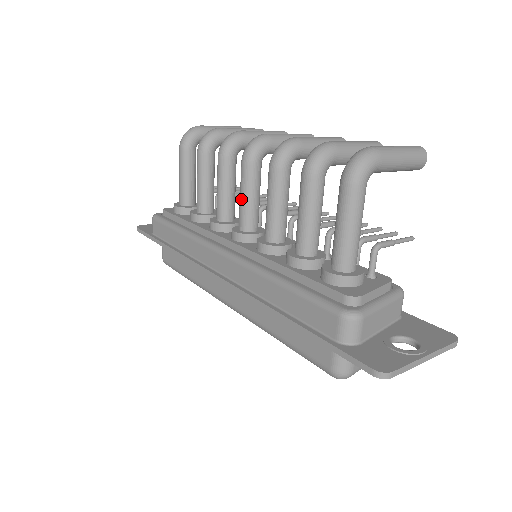
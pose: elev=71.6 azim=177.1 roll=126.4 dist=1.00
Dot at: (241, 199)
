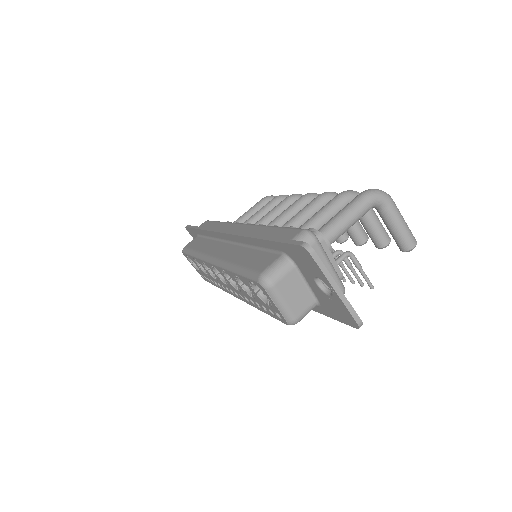
Dot at: (282, 213)
